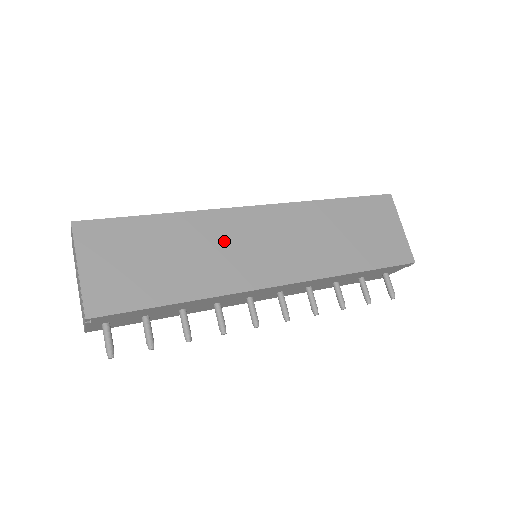
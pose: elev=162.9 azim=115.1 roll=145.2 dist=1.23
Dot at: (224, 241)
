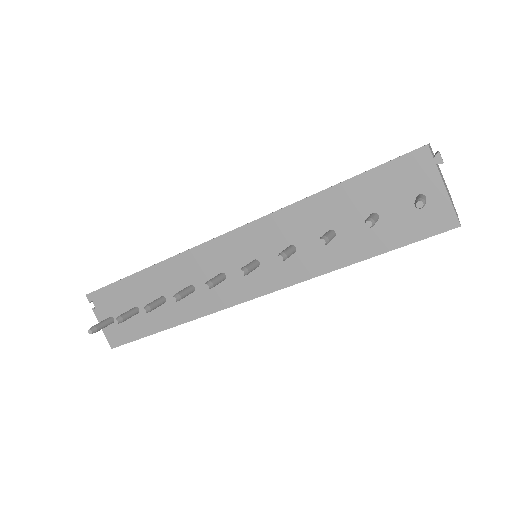
Dot at: occluded
